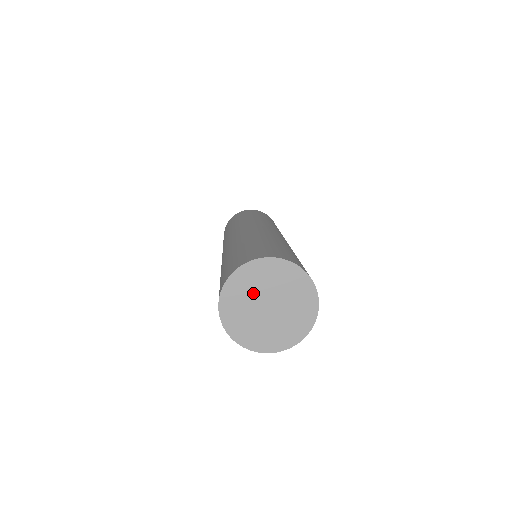
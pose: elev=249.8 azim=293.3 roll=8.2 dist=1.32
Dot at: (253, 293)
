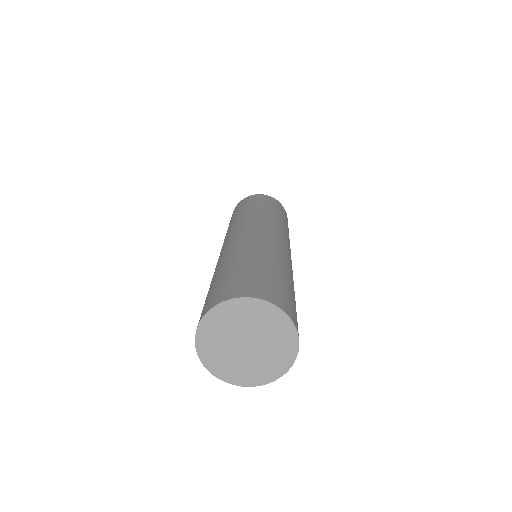
Dot at: (225, 344)
